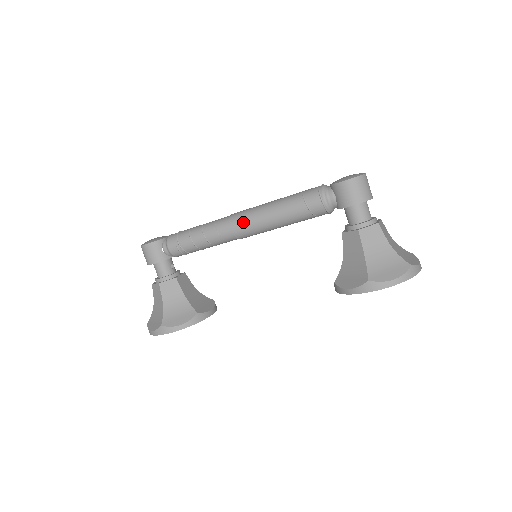
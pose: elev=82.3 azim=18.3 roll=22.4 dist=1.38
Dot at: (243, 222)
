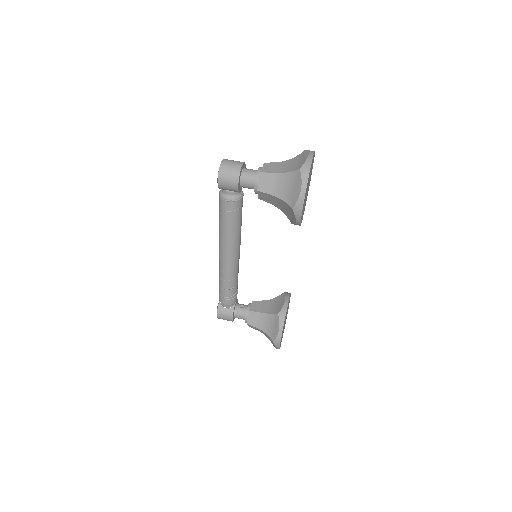
Dot at: (224, 254)
